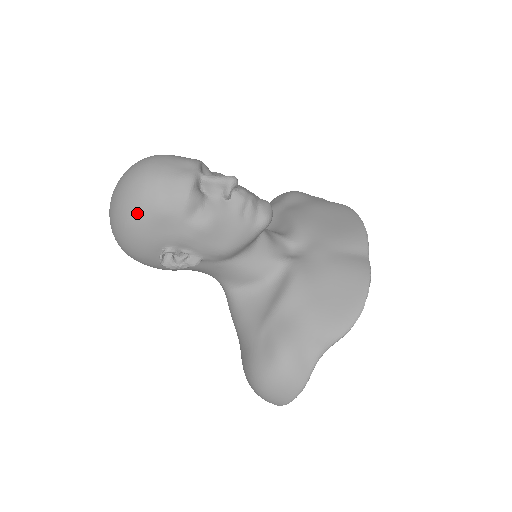
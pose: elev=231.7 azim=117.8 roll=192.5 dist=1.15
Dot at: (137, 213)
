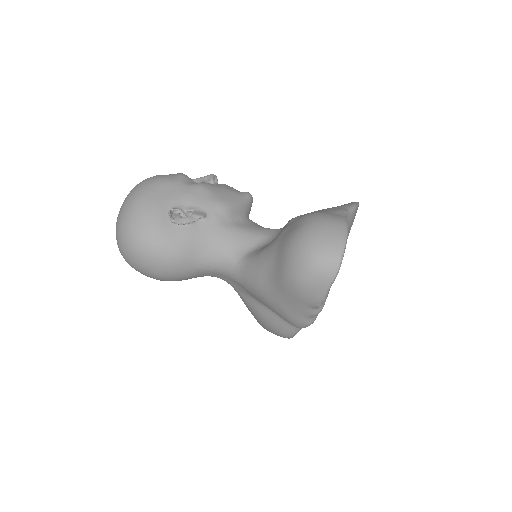
Dot at: (144, 188)
